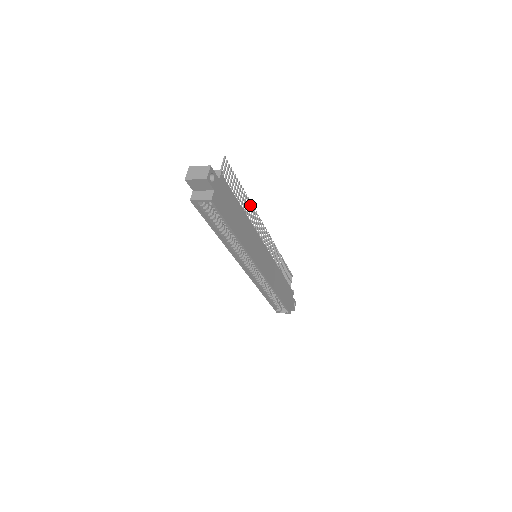
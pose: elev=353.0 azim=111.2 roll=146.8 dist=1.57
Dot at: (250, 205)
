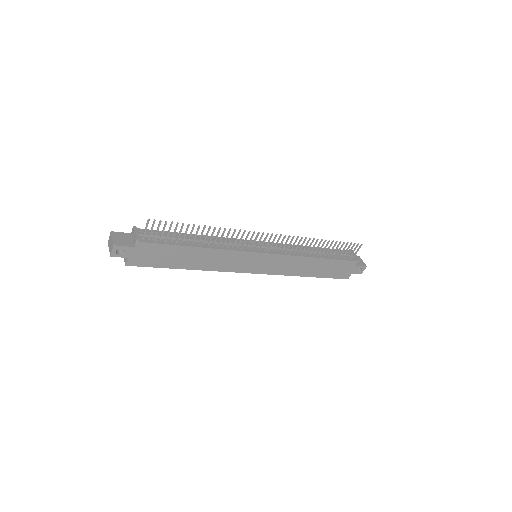
Dot at: (224, 230)
